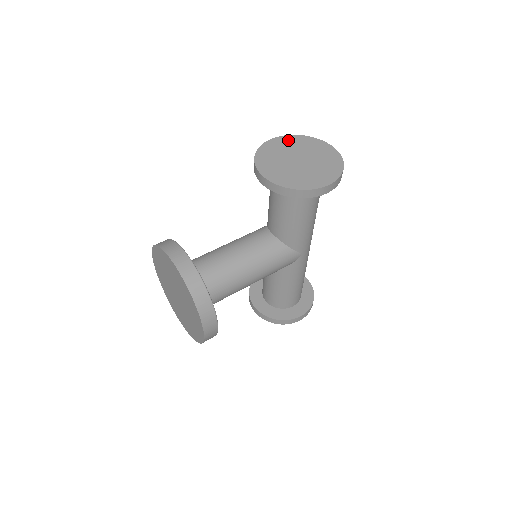
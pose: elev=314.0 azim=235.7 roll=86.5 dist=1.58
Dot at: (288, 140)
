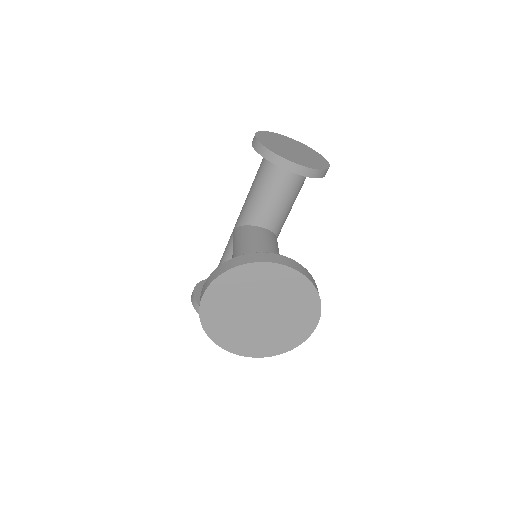
Dot at: (264, 135)
